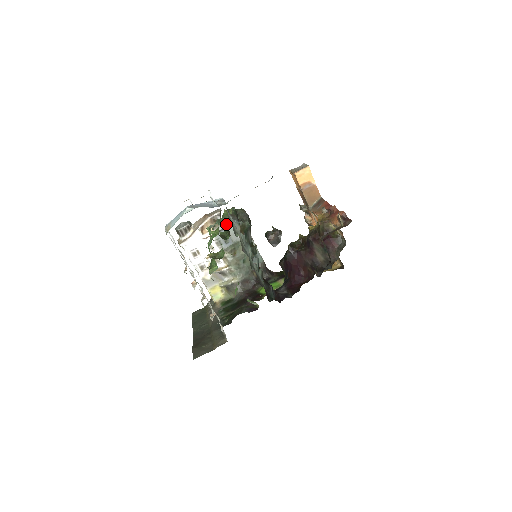
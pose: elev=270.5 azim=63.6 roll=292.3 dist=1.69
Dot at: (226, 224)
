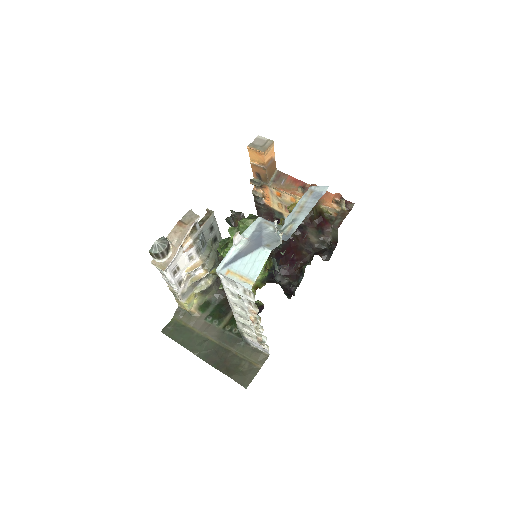
Dot at: (202, 226)
